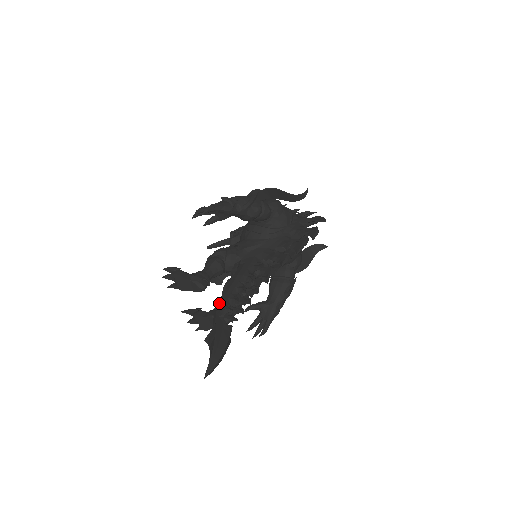
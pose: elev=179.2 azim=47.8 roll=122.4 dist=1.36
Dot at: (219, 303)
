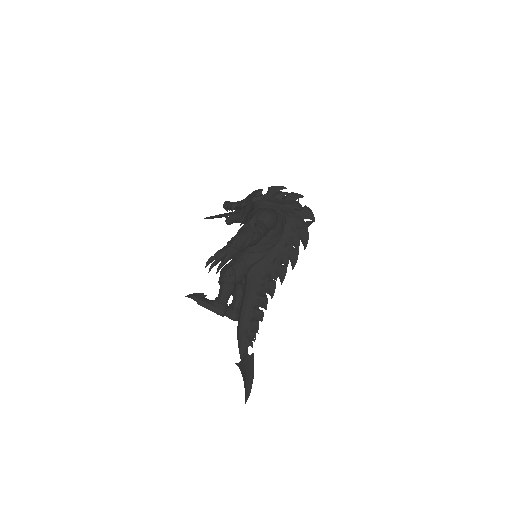
Dot at: (239, 330)
